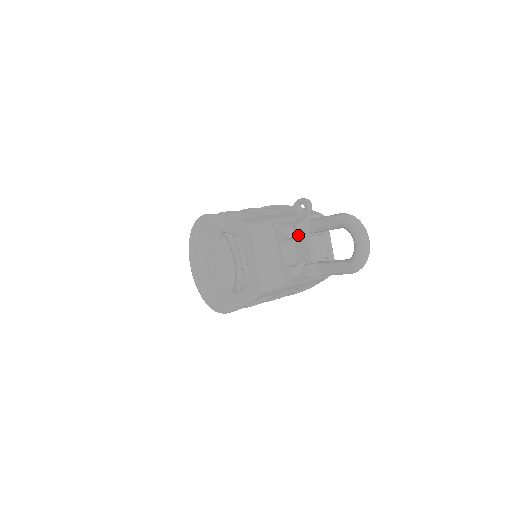
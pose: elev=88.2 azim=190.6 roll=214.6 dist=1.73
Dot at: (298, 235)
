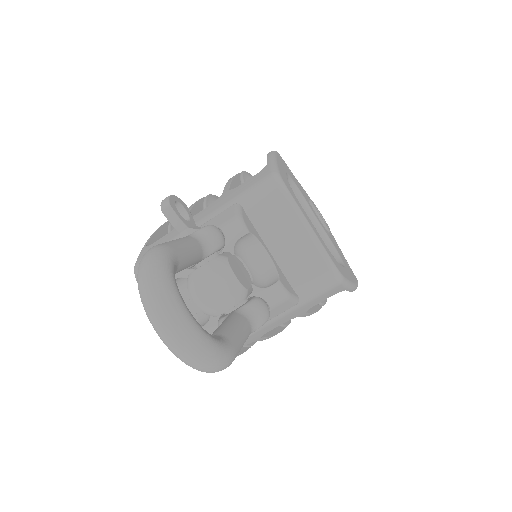
Dot at: (187, 269)
